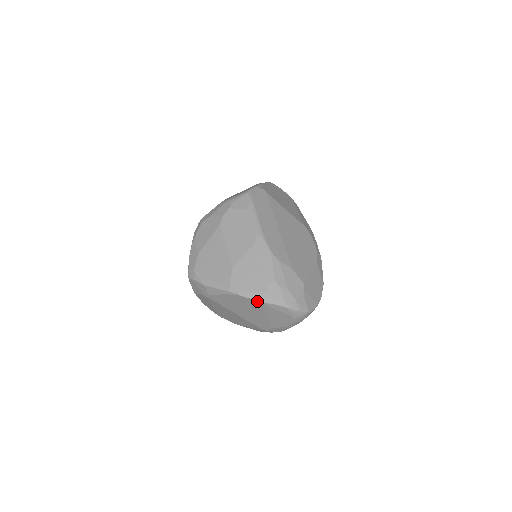
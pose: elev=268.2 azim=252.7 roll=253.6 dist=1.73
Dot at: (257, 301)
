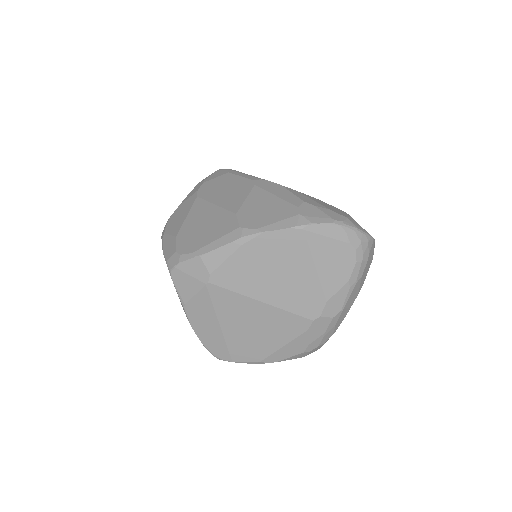
Dot at: (292, 229)
